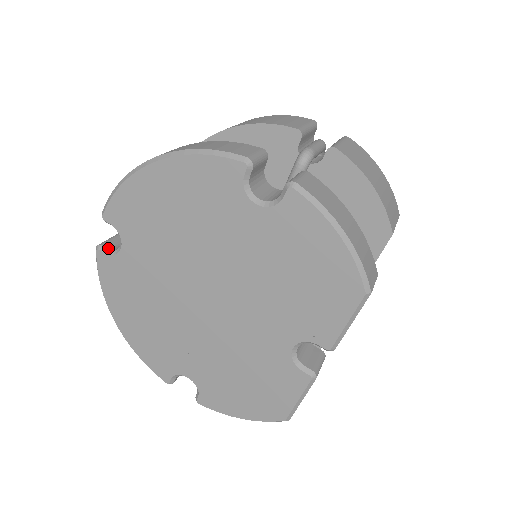
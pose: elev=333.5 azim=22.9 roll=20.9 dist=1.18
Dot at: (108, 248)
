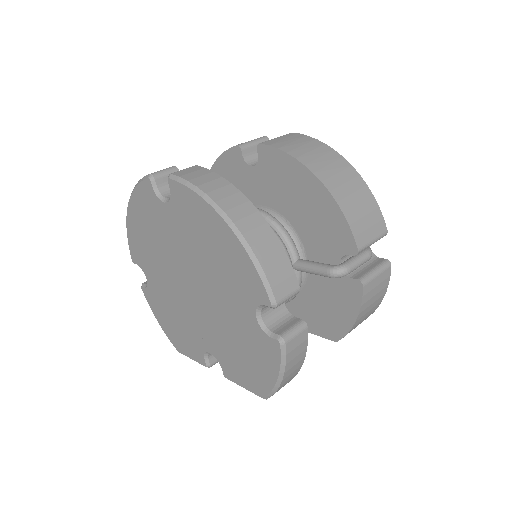
Dot at: (158, 186)
